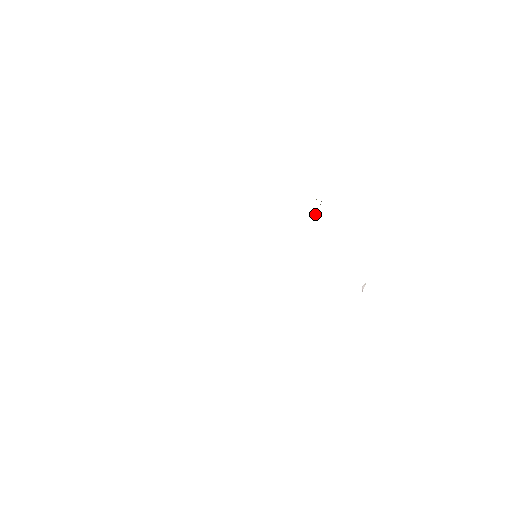
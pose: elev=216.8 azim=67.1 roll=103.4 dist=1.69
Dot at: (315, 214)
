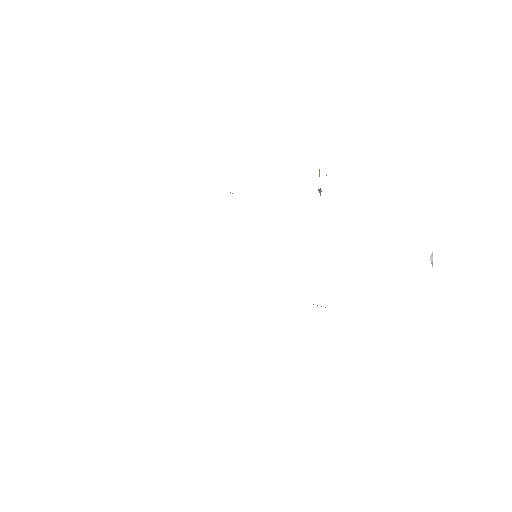
Dot at: (321, 190)
